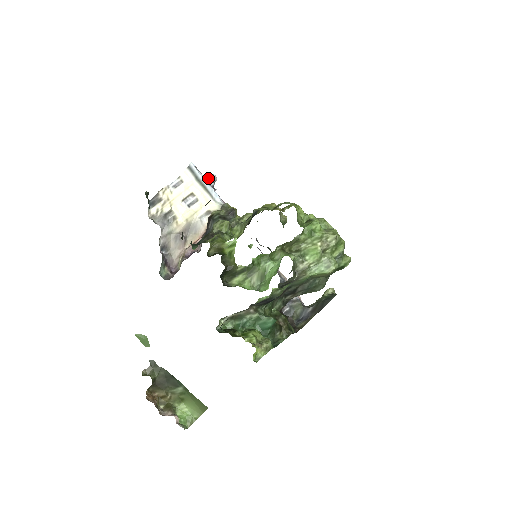
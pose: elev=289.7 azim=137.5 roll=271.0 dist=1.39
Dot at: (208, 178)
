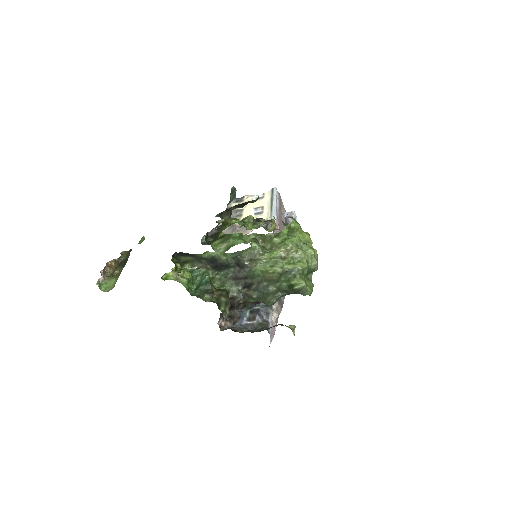
Dot at: (289, 212)
